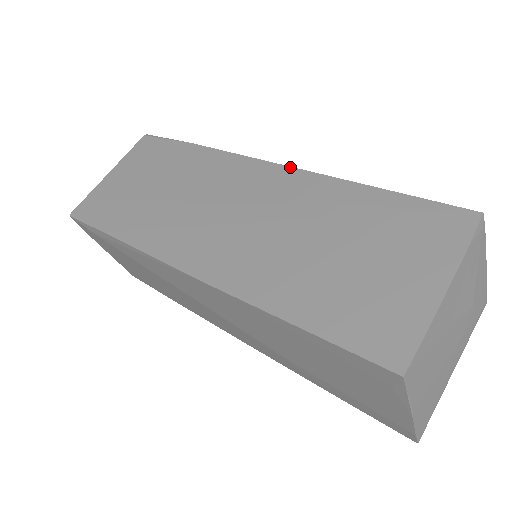
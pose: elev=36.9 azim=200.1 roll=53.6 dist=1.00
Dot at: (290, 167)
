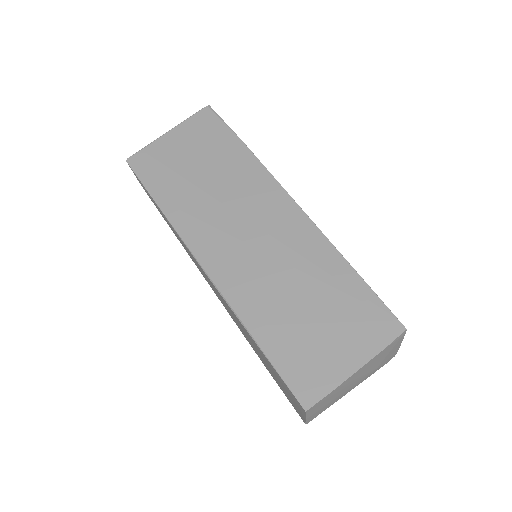
Dot at: (306, 215)
